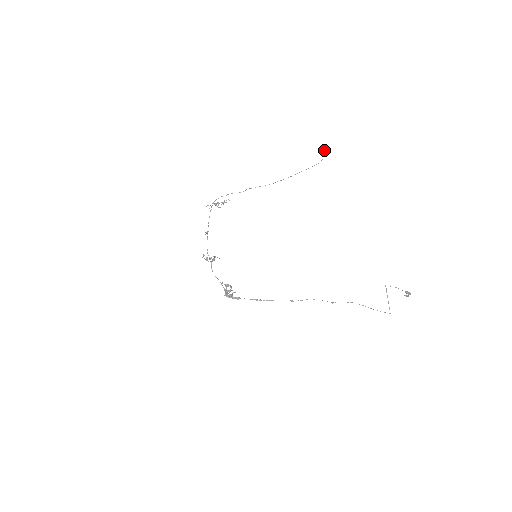
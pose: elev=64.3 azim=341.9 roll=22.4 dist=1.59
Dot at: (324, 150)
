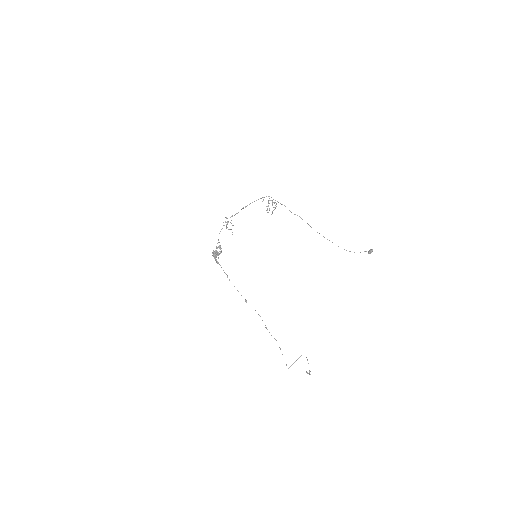
Dot at: (370, 249)
